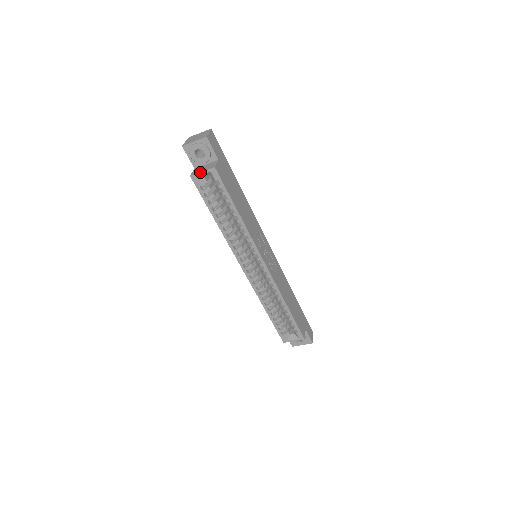
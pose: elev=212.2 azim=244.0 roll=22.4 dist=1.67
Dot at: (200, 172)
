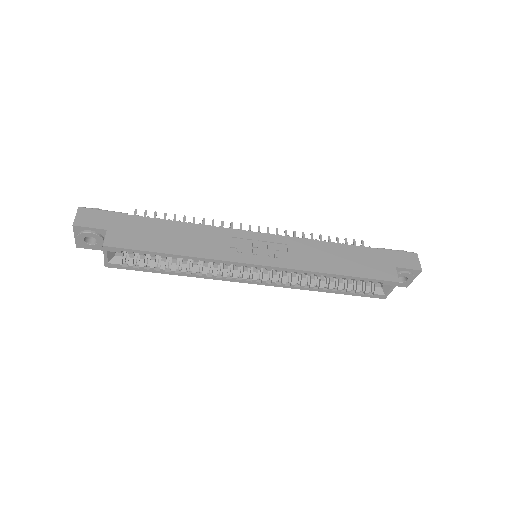
Dot at: (104, 258)
